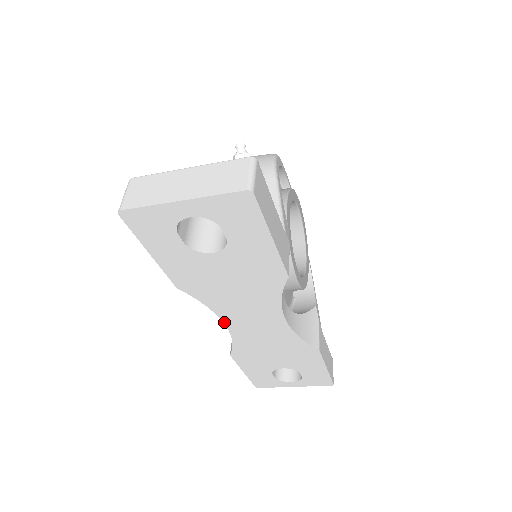
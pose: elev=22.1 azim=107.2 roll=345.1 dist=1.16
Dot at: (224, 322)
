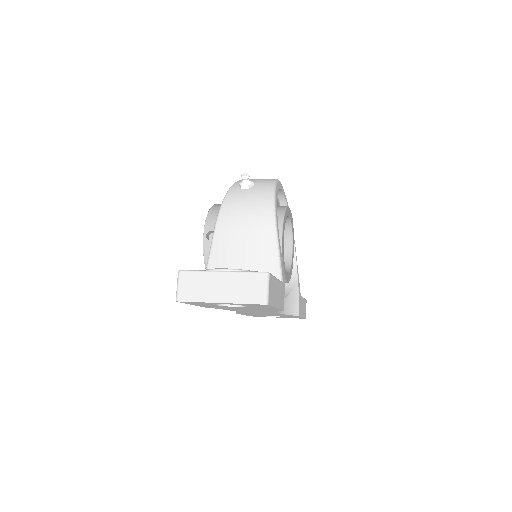
Dot at: occluded
